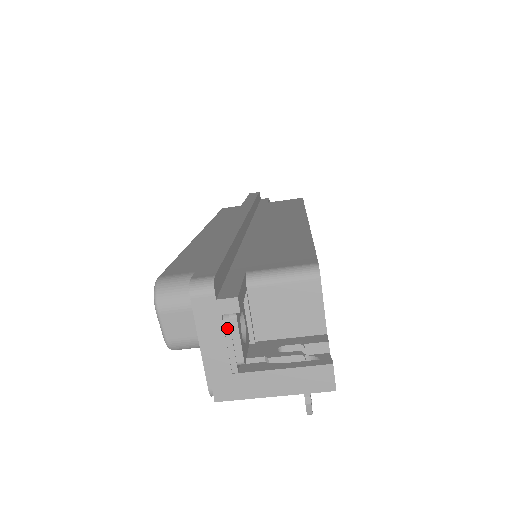
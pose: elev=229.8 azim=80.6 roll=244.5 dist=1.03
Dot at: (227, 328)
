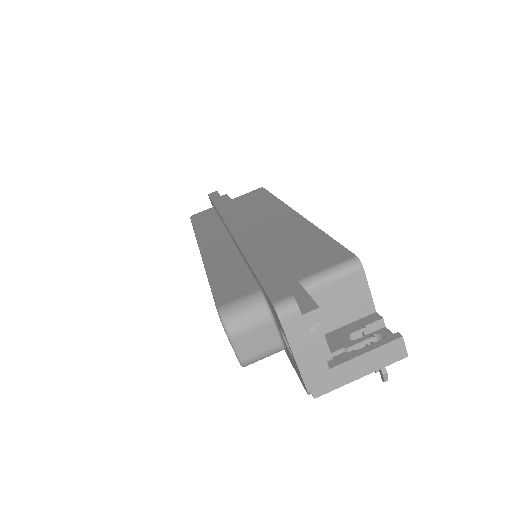
Dot at: (314, 335)
